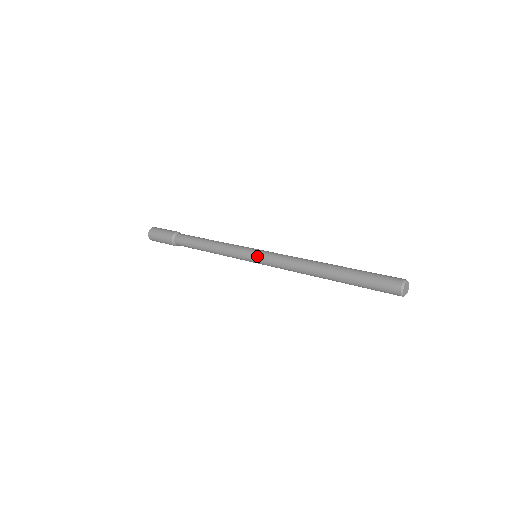
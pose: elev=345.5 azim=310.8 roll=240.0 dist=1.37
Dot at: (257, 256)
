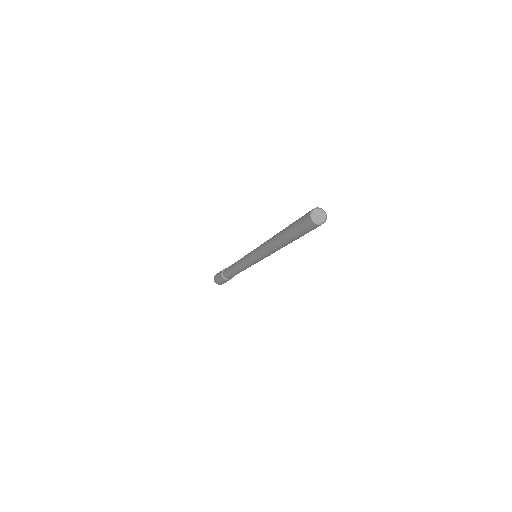
Dot at: occluded
